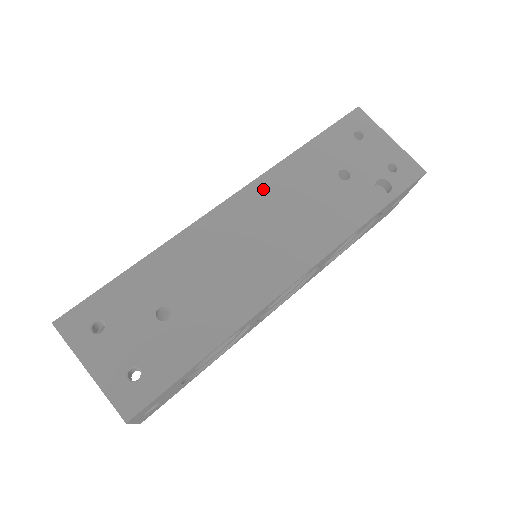
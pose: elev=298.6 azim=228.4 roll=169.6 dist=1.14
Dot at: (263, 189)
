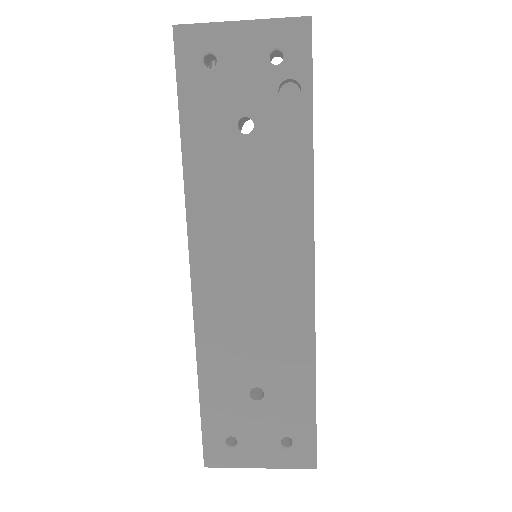
Dot at: (203, 227)
